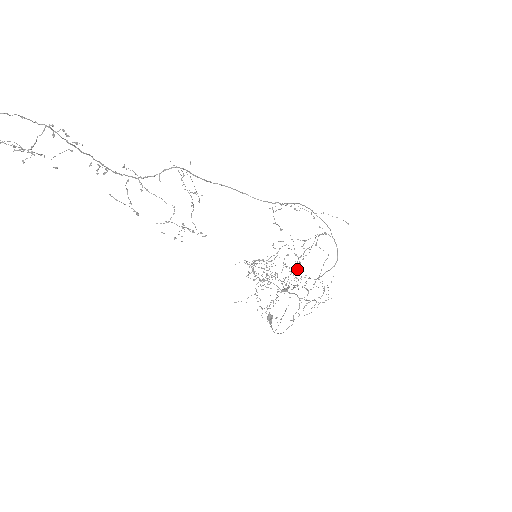
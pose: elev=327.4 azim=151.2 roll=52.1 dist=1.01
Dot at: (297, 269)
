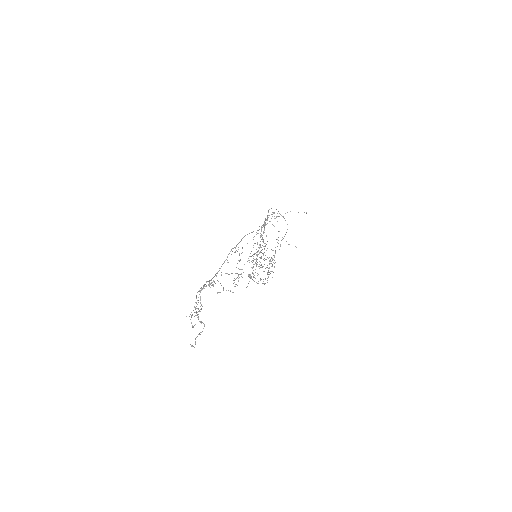
Dot at: occluded
